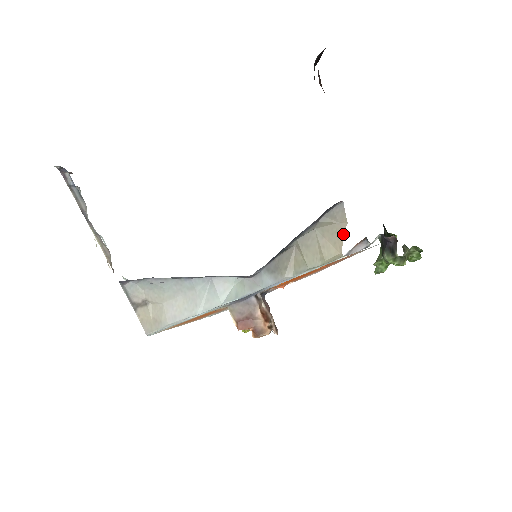
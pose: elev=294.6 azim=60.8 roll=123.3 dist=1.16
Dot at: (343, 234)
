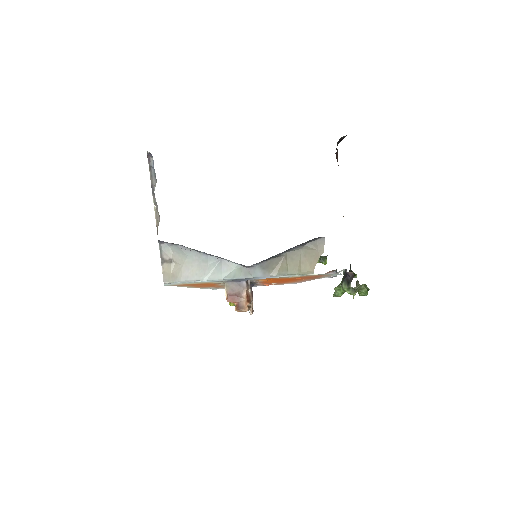
Dot at: (318, 259)
